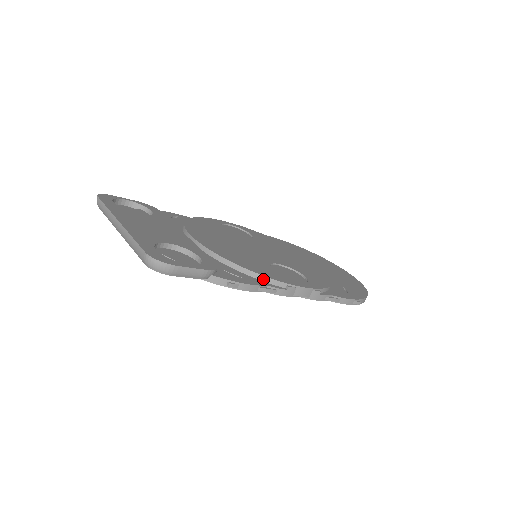
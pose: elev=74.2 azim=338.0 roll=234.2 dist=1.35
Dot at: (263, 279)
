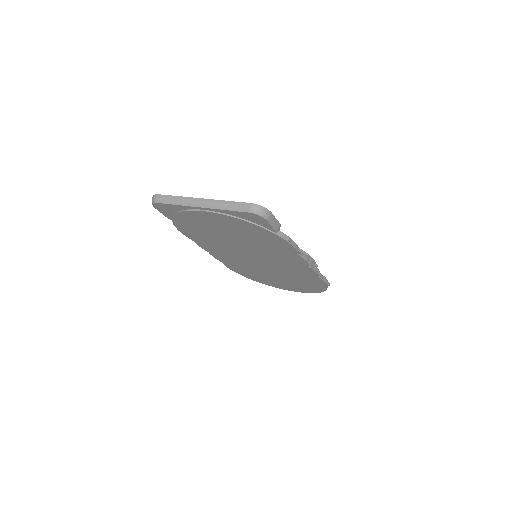
Dot at: occluded
